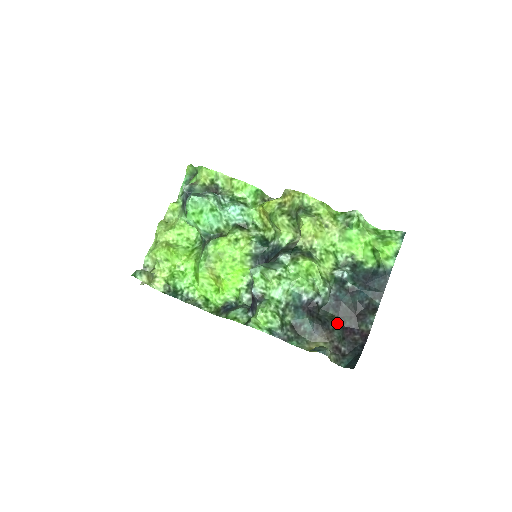
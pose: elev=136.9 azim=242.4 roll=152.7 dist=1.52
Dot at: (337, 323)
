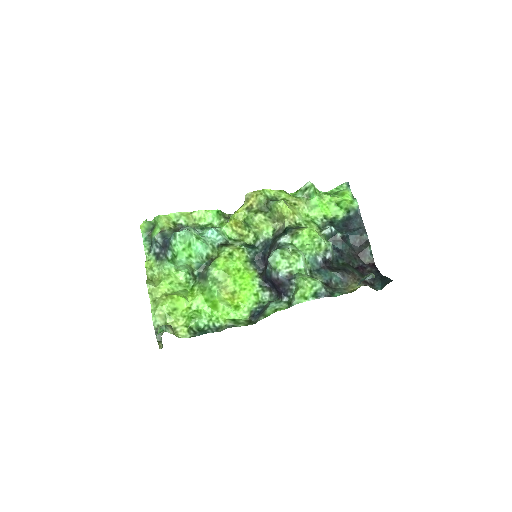
Dot at: (350, 267)
